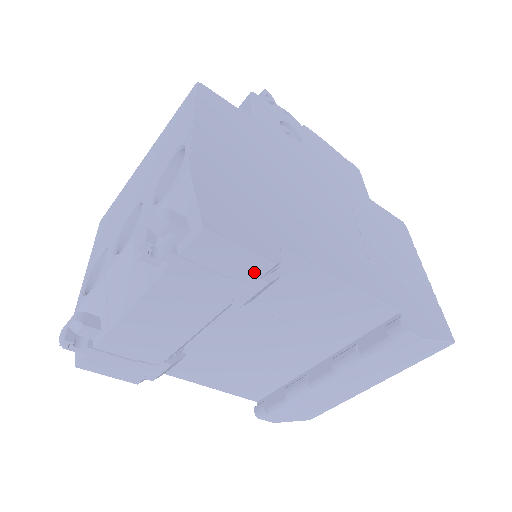
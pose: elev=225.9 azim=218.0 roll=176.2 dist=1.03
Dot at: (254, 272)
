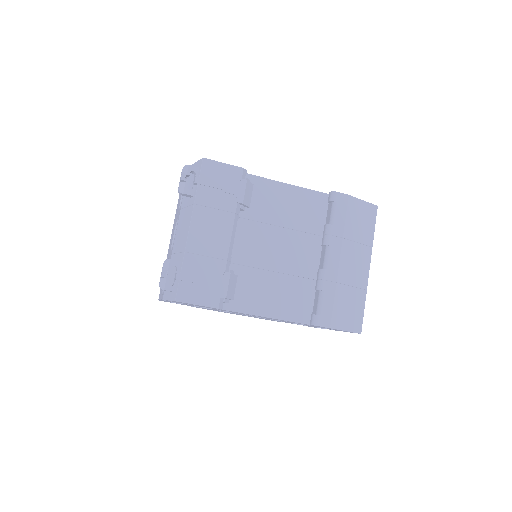
Dot at: (237, 176)
